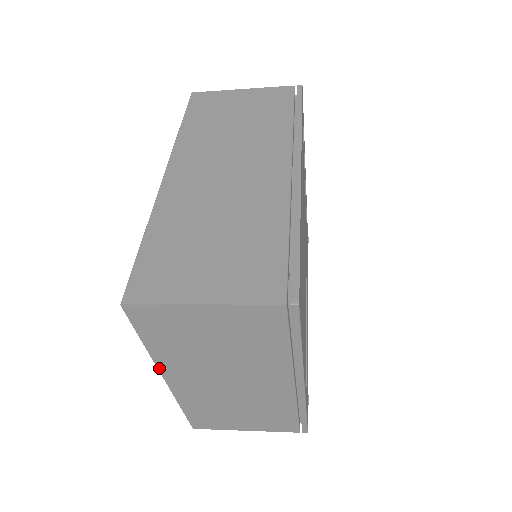
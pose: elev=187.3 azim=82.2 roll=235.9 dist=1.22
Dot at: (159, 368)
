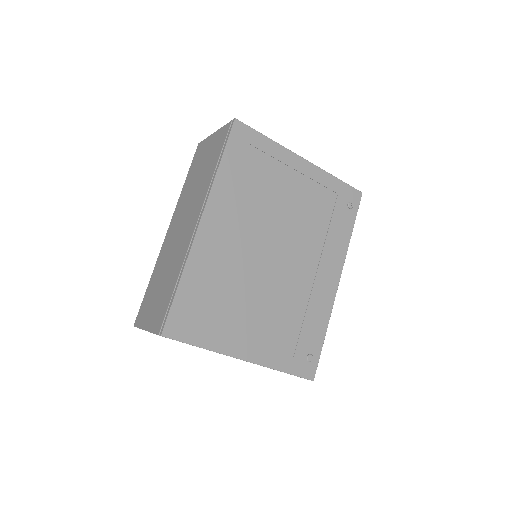
Dot at: occluded
